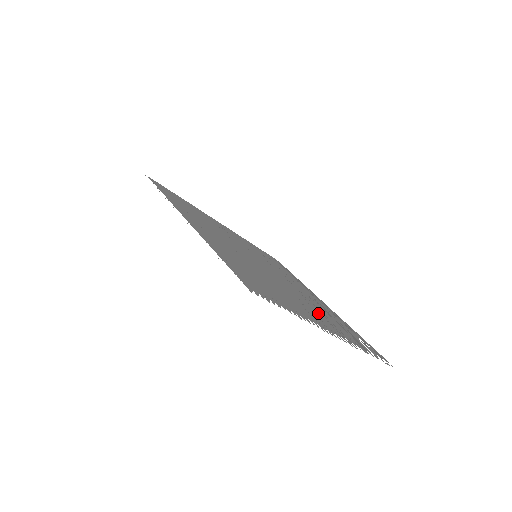
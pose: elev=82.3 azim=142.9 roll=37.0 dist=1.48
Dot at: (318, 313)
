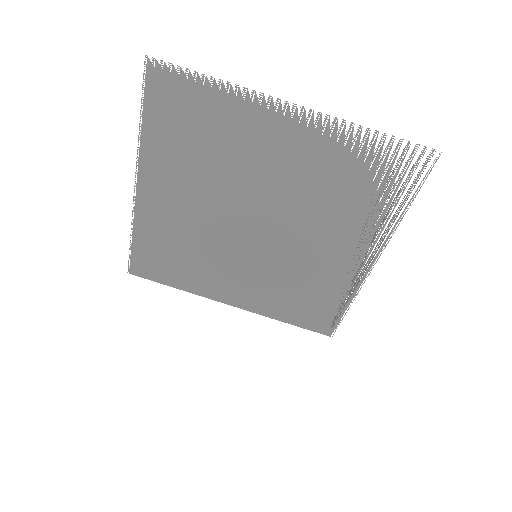
Dot at: (303, 171)
